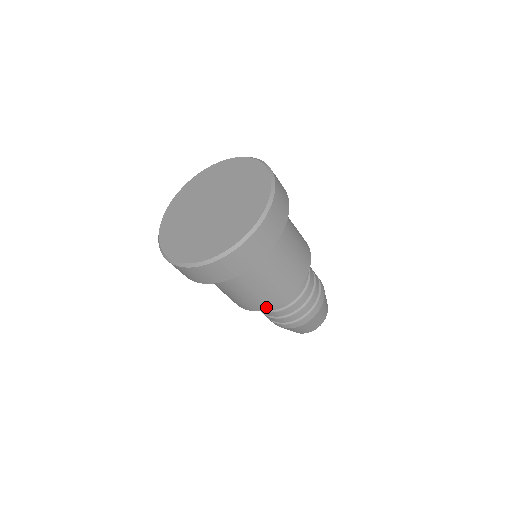
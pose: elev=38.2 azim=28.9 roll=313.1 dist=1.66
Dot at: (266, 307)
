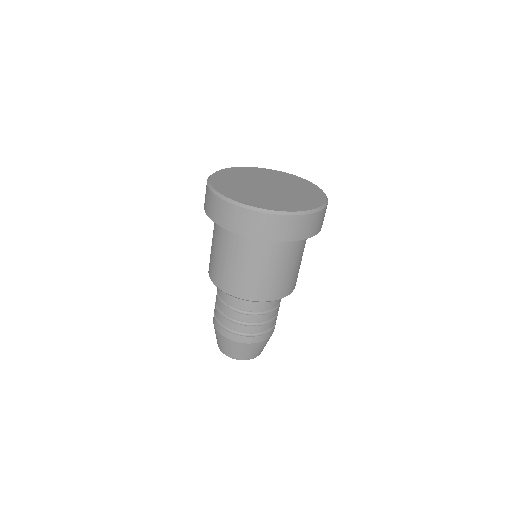
Dot at: (239, 294)
